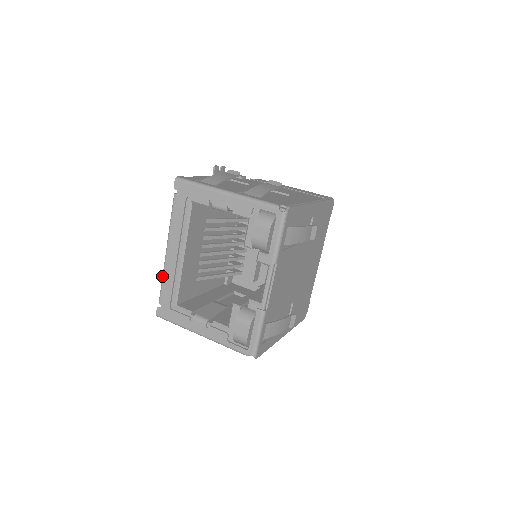
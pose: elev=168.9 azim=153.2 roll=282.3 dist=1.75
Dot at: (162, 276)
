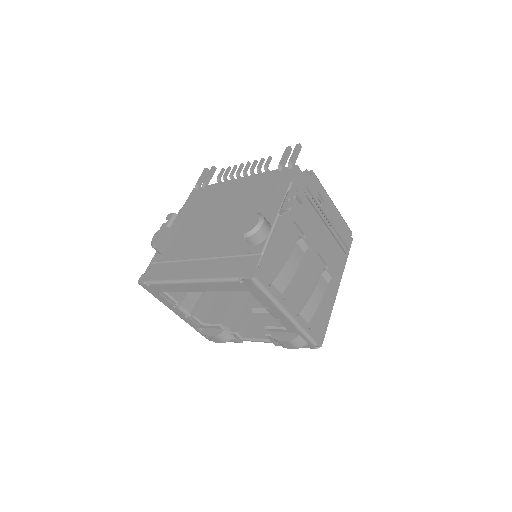
Dot at: (168, 282)
